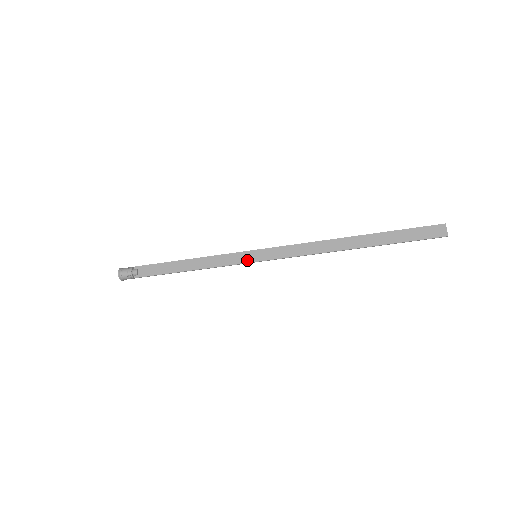
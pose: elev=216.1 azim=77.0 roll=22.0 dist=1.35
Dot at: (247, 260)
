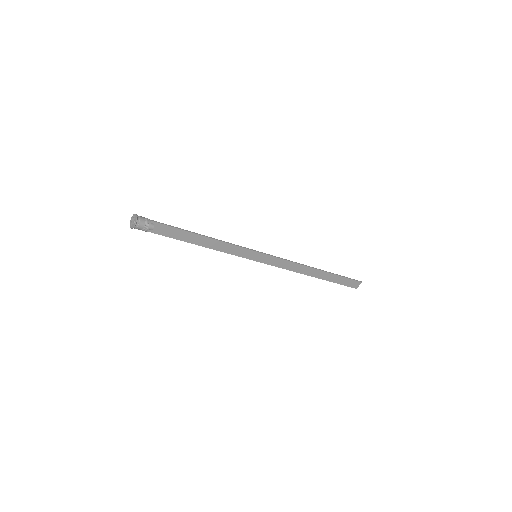
Dot at: (248, 257)
